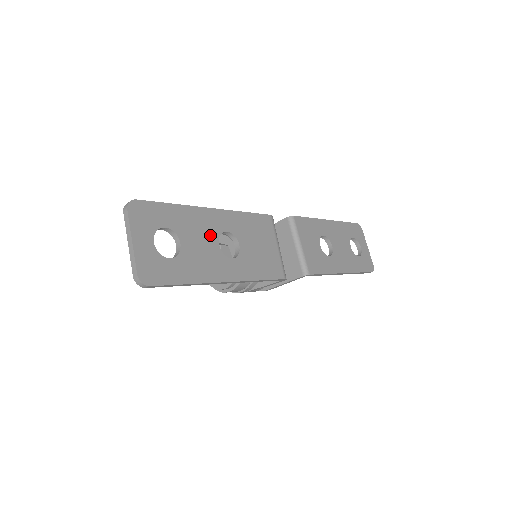
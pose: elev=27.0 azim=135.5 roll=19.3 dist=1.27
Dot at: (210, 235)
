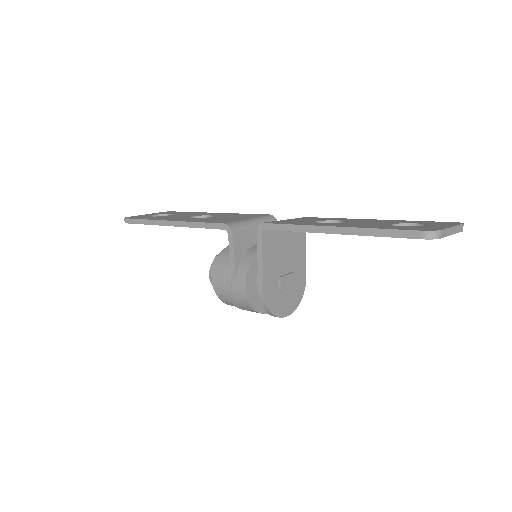
Dot at: (193, 215)
